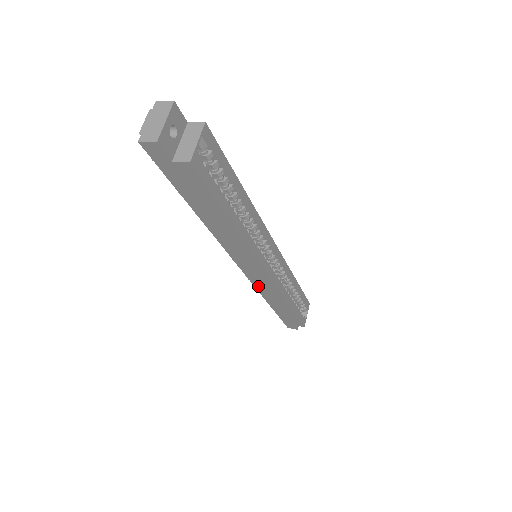
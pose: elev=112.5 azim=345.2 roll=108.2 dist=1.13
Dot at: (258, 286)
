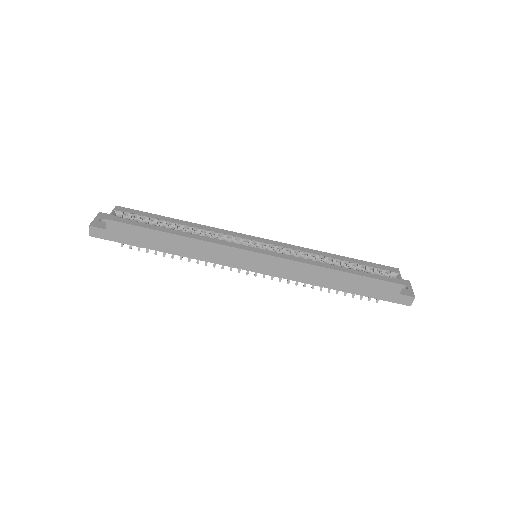
Dot at: (289, 276)
